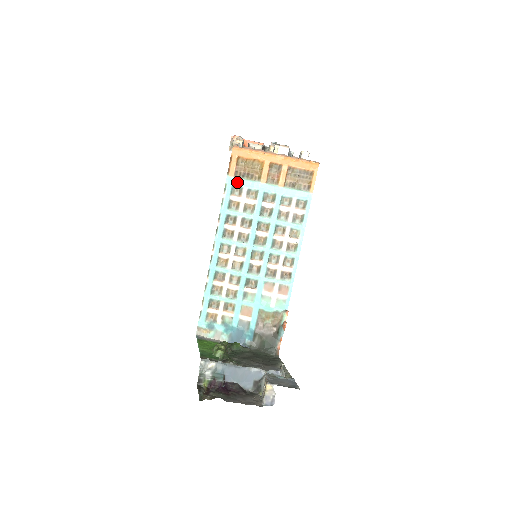
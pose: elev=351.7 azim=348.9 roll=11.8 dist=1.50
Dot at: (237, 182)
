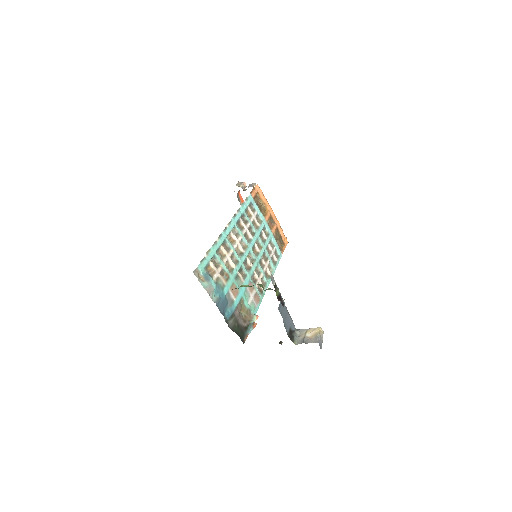
Dot at: (254, 203)
